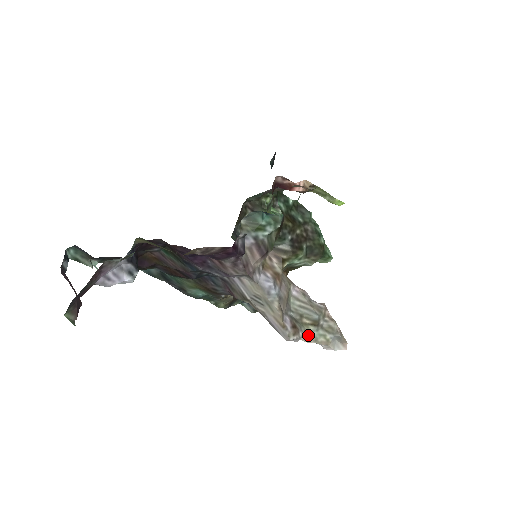
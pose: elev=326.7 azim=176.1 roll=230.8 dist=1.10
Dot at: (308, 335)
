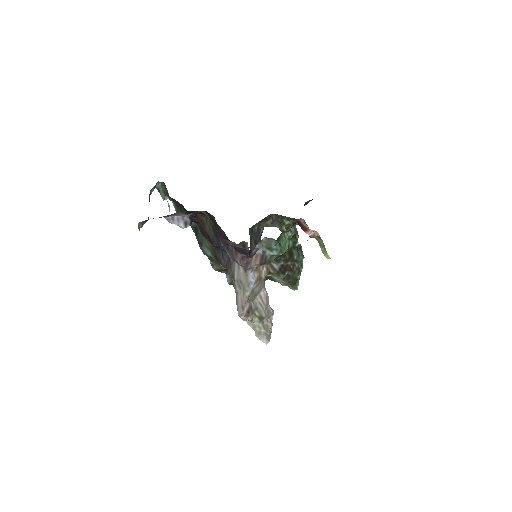
Dot at: (252, 321)
